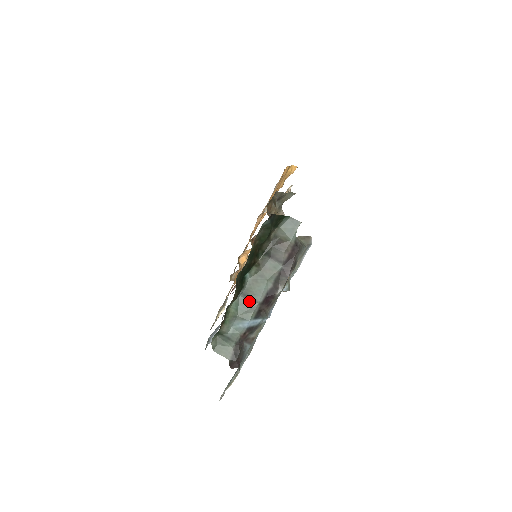
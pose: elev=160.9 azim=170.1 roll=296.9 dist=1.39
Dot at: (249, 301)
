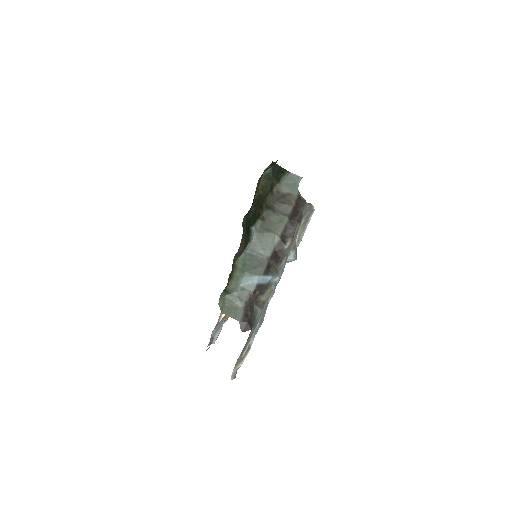
Dot at: (257, 256)
